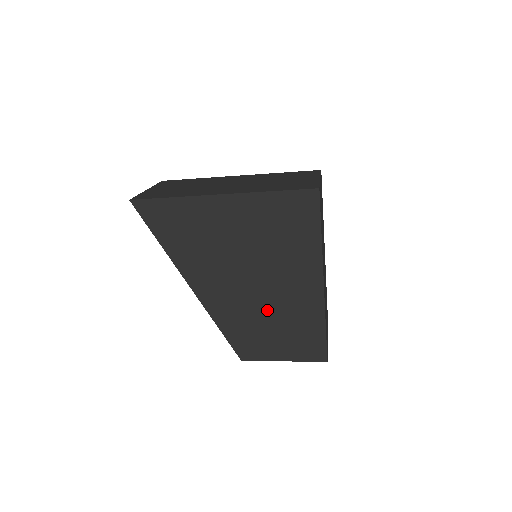
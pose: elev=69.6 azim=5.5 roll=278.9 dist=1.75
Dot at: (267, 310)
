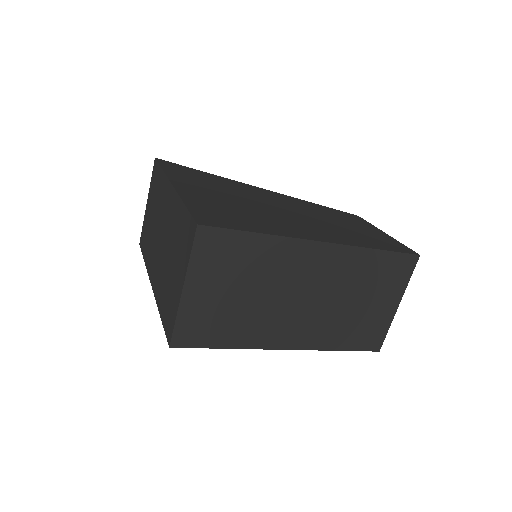
Dot at: occluded
